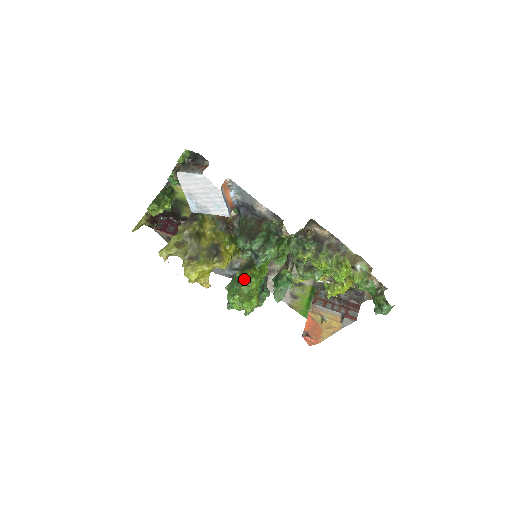
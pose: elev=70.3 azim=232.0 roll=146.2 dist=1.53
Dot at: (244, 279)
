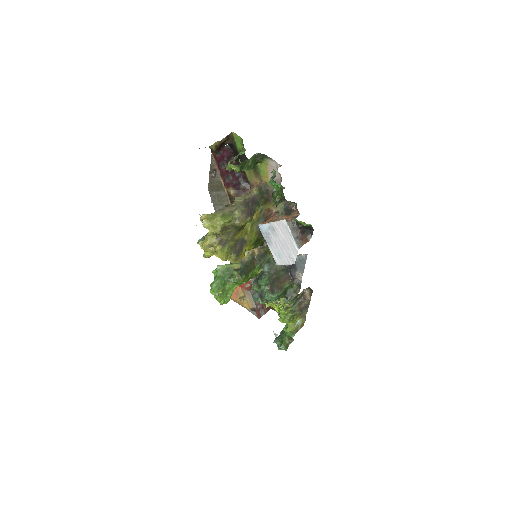
Dot at: (236, 282)
